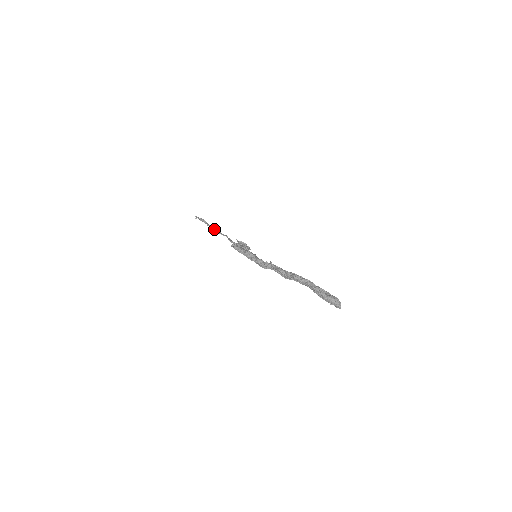
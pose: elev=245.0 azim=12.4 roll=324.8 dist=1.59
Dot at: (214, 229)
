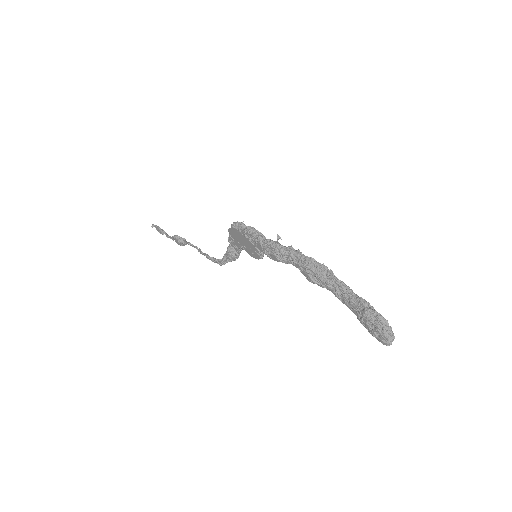
Dot at: occluded
